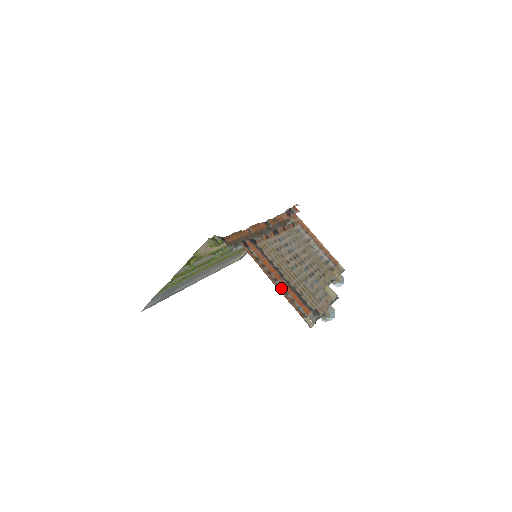
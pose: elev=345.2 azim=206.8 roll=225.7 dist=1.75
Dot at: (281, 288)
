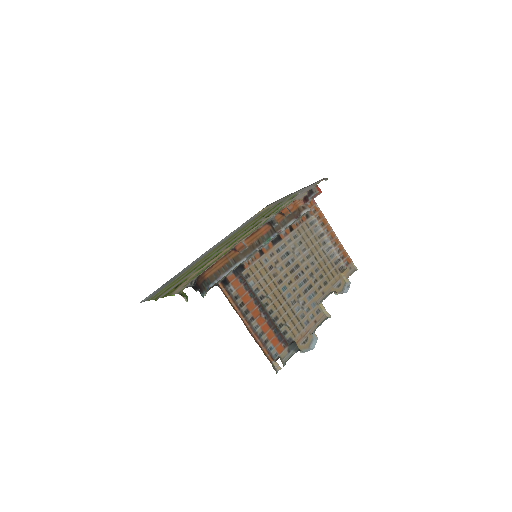
Dot at: (256, 329)
